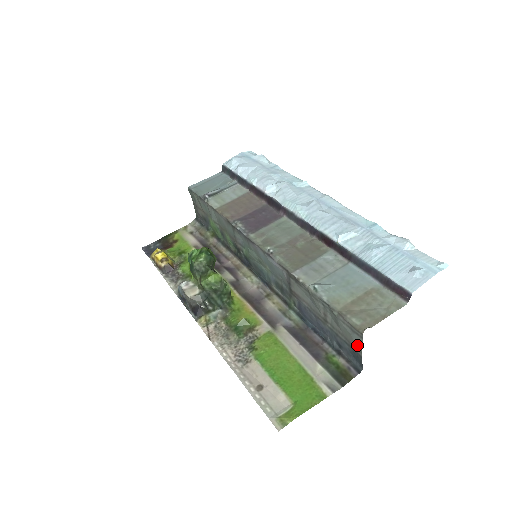
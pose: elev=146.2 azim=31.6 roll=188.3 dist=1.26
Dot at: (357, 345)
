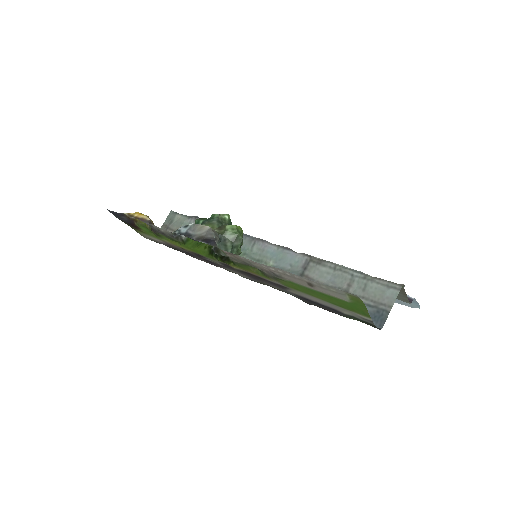
Dot at: (388, 300)
